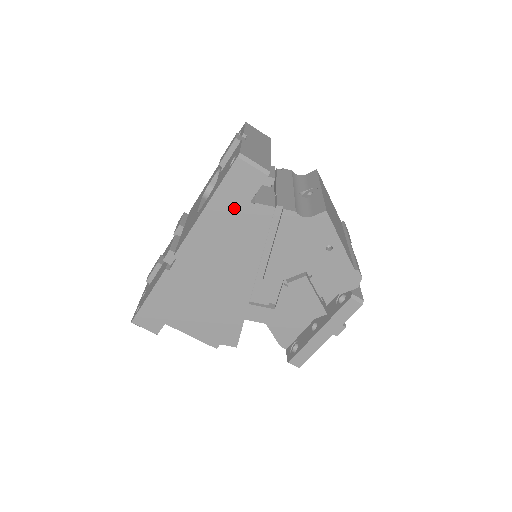
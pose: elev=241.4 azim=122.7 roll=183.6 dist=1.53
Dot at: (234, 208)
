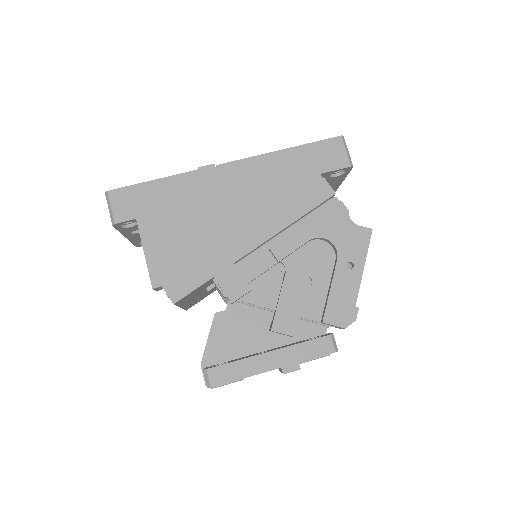
Dot at: (304, 168)
